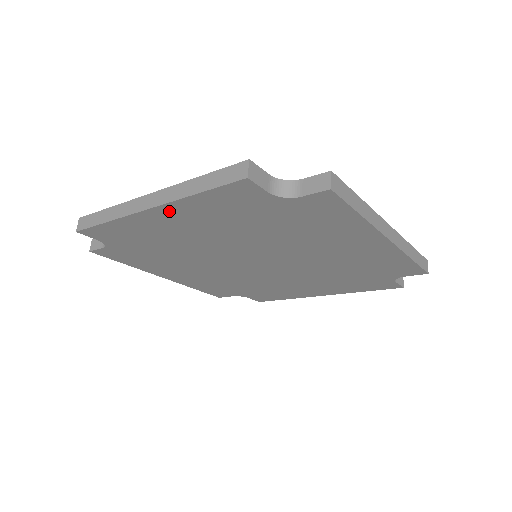
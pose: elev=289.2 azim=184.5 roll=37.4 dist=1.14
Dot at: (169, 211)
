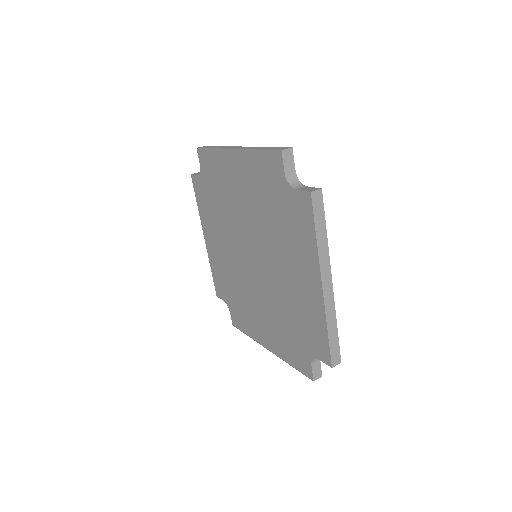
Dot at: (240, 158)
